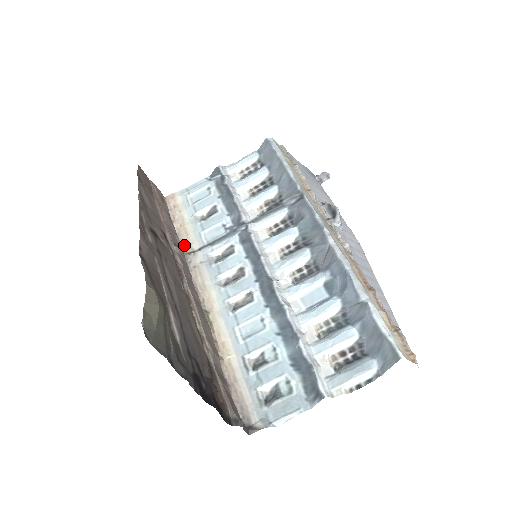
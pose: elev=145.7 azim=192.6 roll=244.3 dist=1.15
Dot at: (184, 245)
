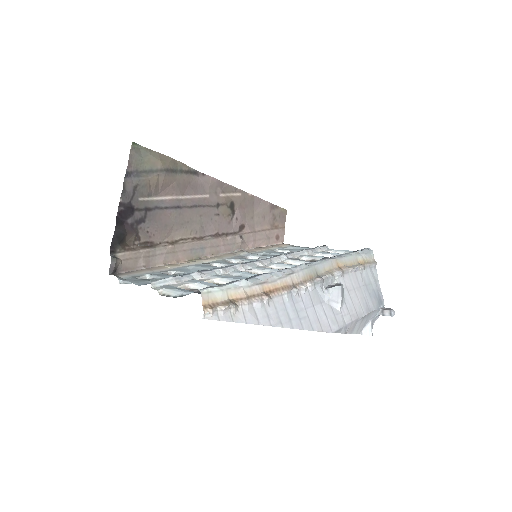
Dot at: (249, 250)
